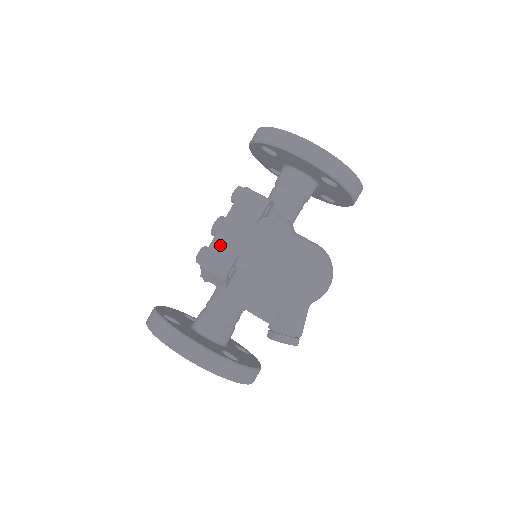
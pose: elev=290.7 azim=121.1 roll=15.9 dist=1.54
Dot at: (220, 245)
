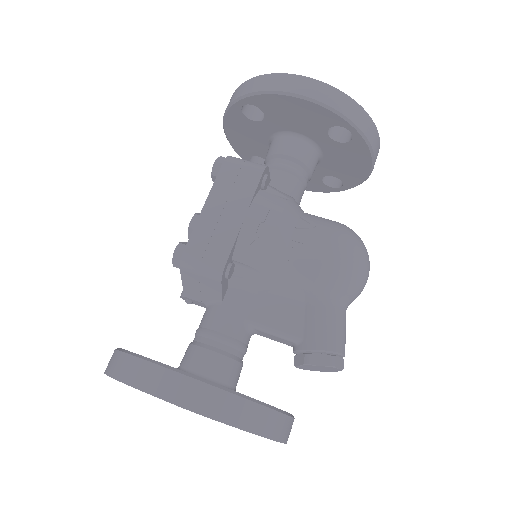
Dot at: (206, 231)
